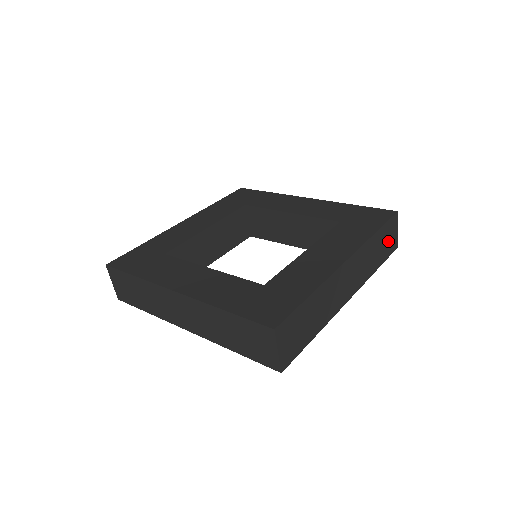
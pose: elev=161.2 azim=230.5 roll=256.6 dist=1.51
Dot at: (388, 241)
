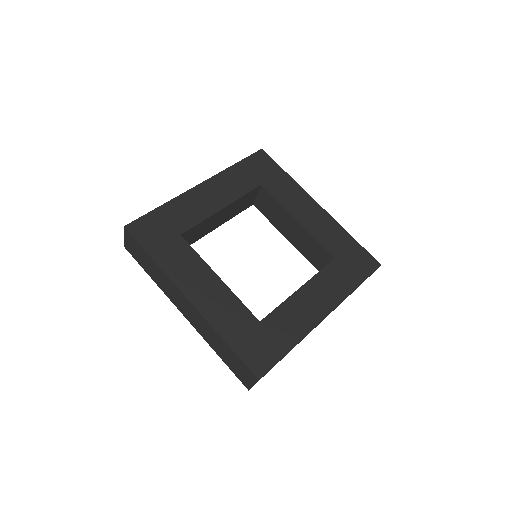
Dot at: occluded
